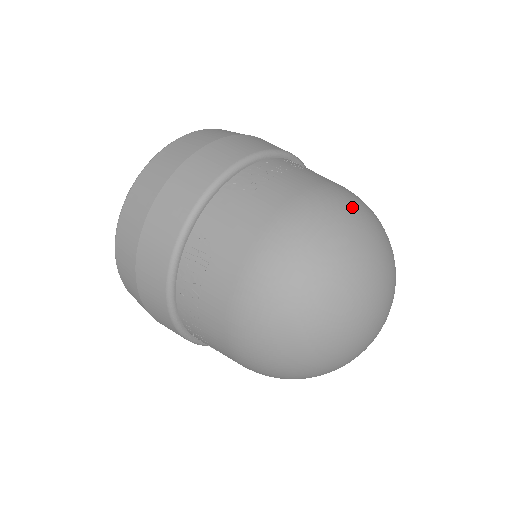
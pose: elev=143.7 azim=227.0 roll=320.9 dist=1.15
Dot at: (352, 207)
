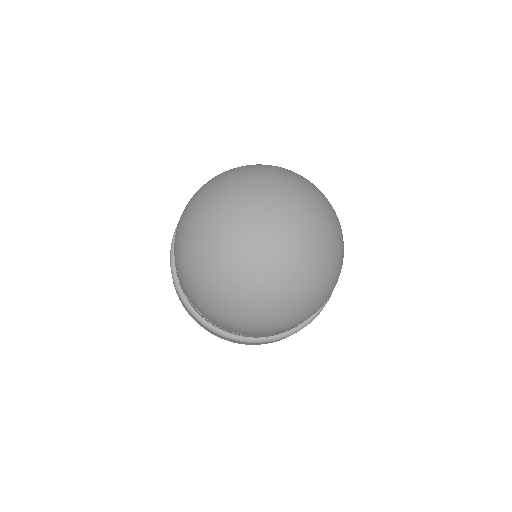
Dot at: (238, 168)
